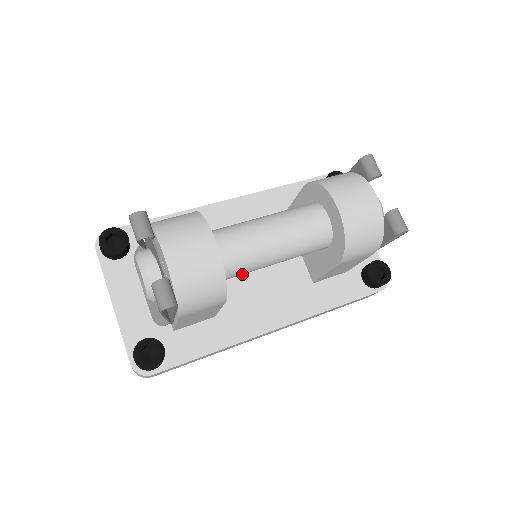
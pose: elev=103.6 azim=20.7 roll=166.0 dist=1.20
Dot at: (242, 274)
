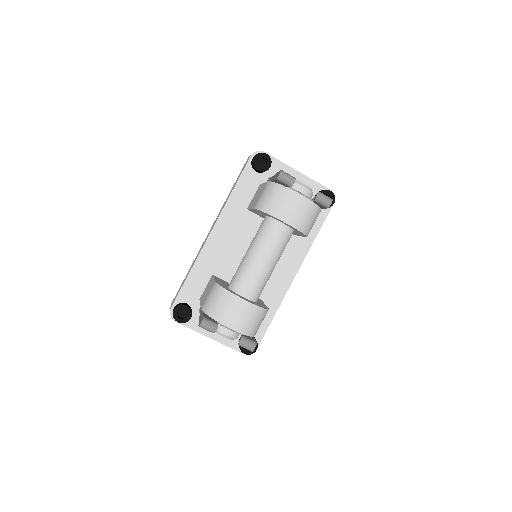
Dot at: occluded
